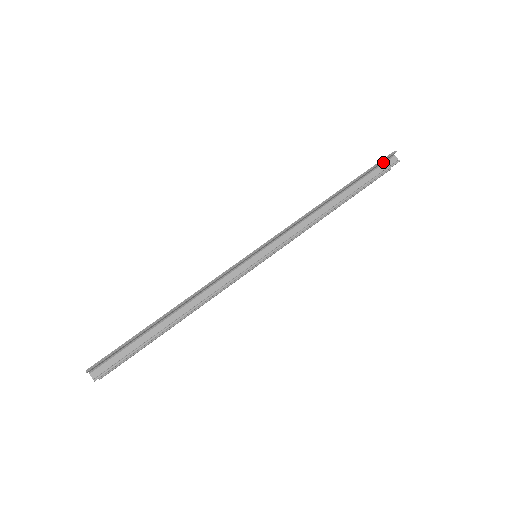
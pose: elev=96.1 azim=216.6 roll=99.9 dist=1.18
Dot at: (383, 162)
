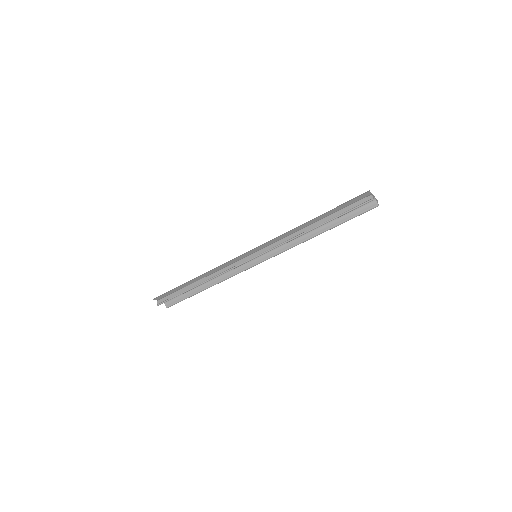
Dot at: (360, 199)
